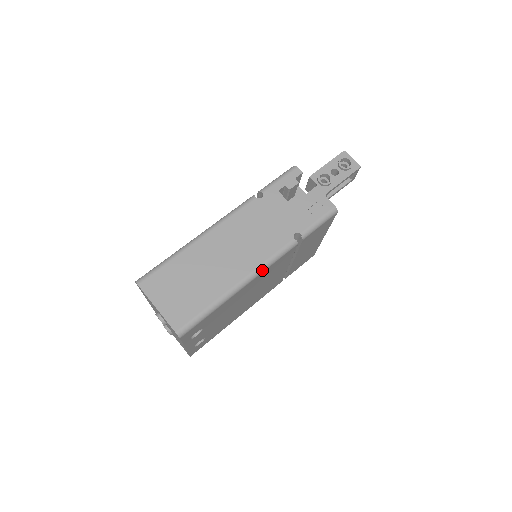
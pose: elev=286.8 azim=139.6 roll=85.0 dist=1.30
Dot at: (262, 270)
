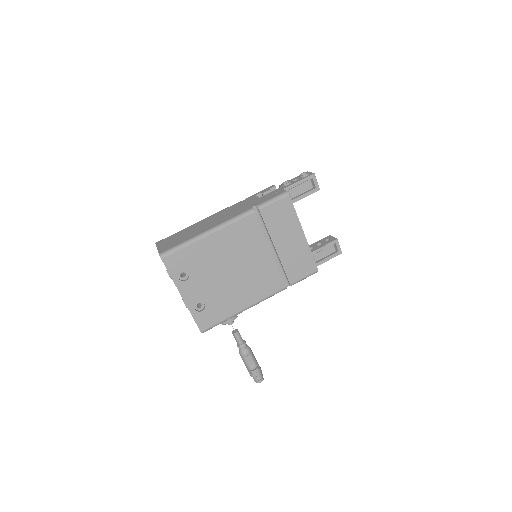
Dot at: (225, 225)
